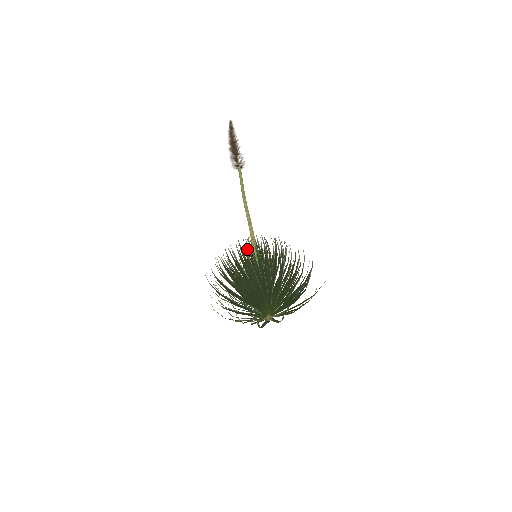
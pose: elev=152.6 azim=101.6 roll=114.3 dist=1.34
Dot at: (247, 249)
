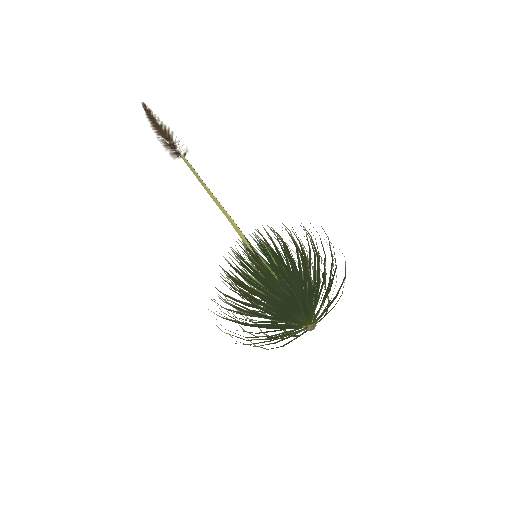
Dot at: (250, 246)
